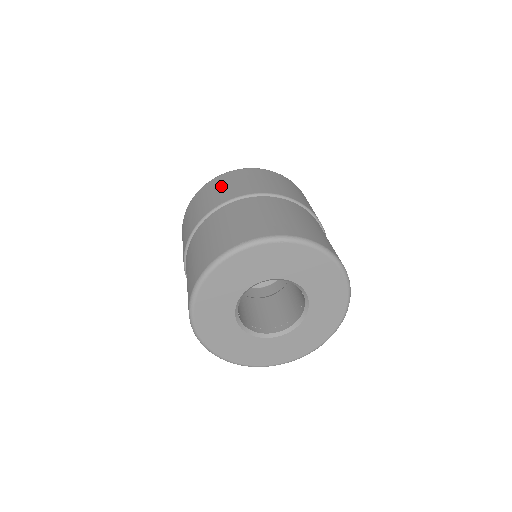
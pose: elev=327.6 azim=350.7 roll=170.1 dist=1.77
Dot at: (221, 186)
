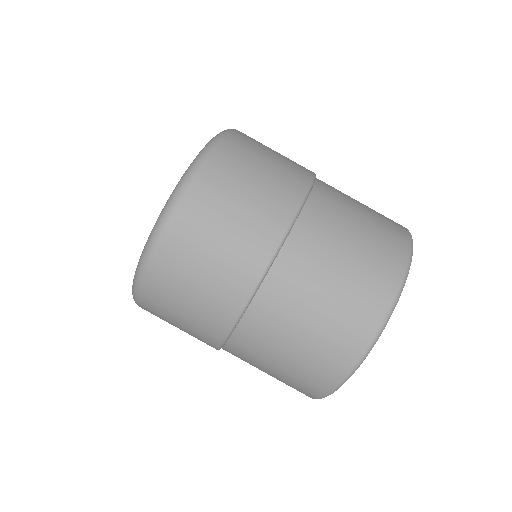
Dot at: (234, 202)
